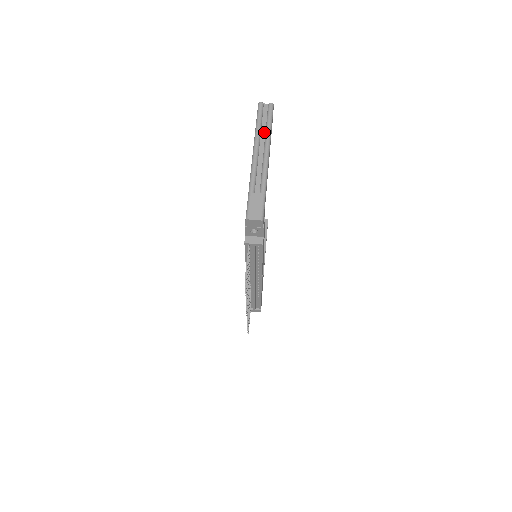
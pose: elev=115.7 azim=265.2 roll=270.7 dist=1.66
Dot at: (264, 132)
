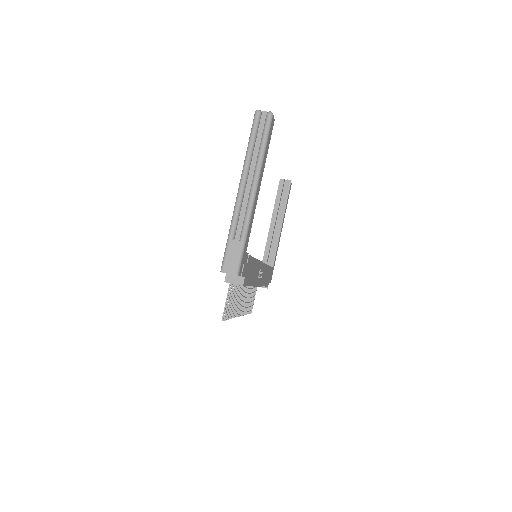
Dot at: (256, 154)
